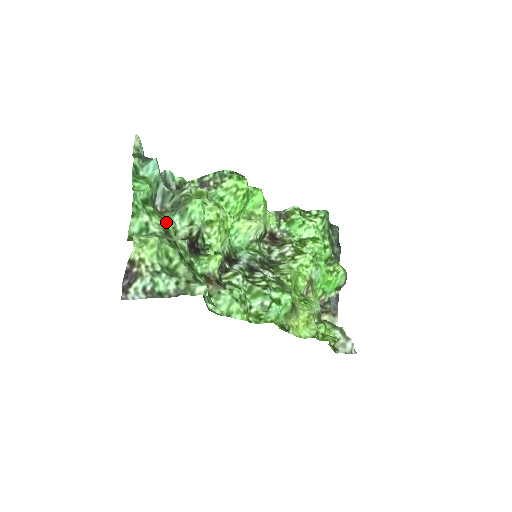
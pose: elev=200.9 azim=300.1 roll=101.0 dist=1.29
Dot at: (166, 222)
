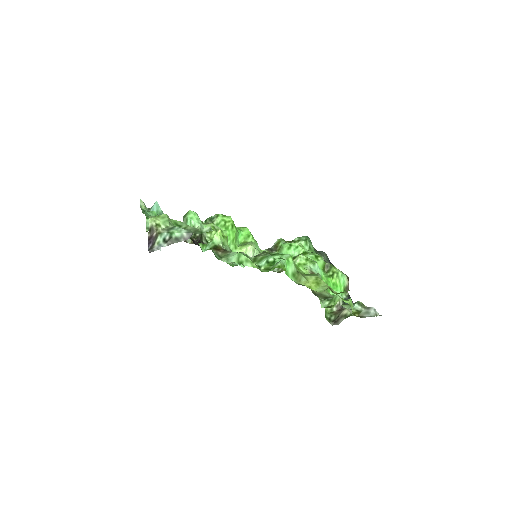
Dot at: occluded
